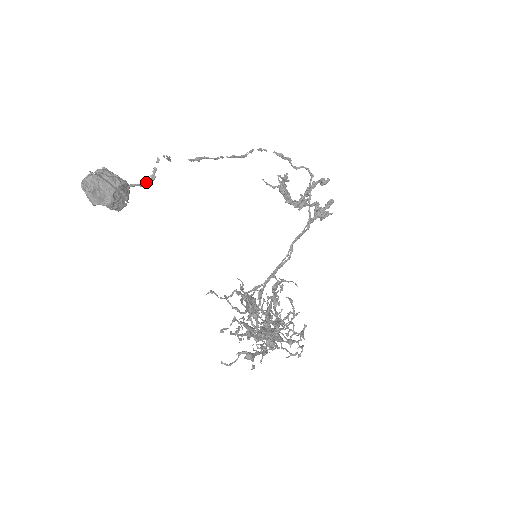
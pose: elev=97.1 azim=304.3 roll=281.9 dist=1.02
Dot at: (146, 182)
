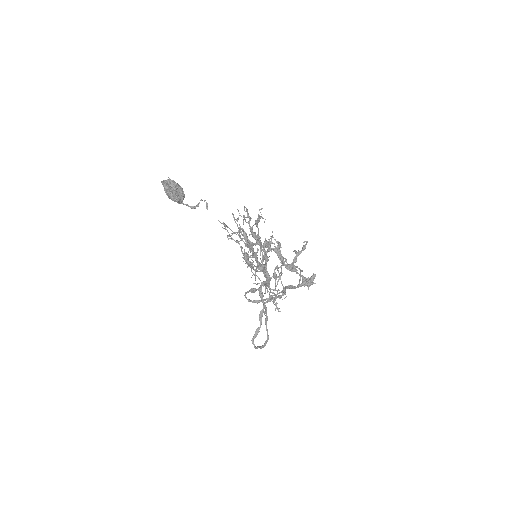
Dot at: (193, 206)
